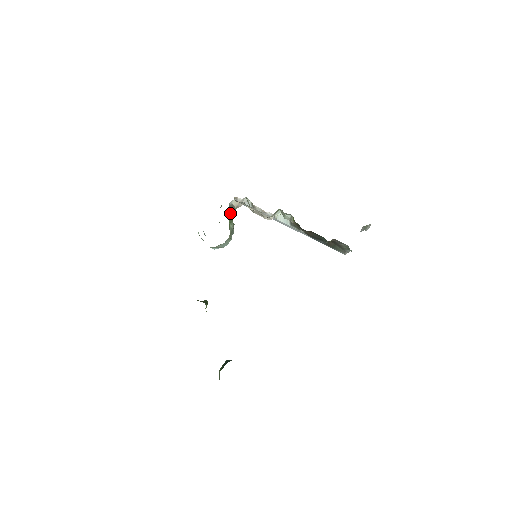
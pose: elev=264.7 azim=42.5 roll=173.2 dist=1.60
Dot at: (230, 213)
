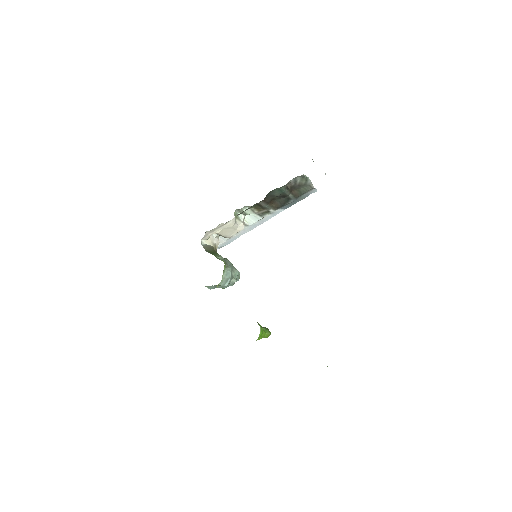
Dot at: (211, 251)
